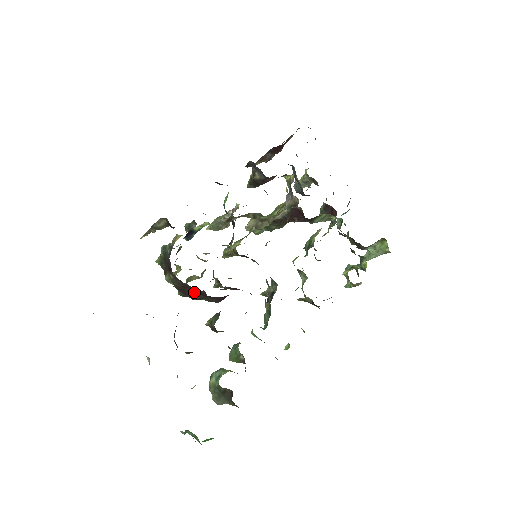
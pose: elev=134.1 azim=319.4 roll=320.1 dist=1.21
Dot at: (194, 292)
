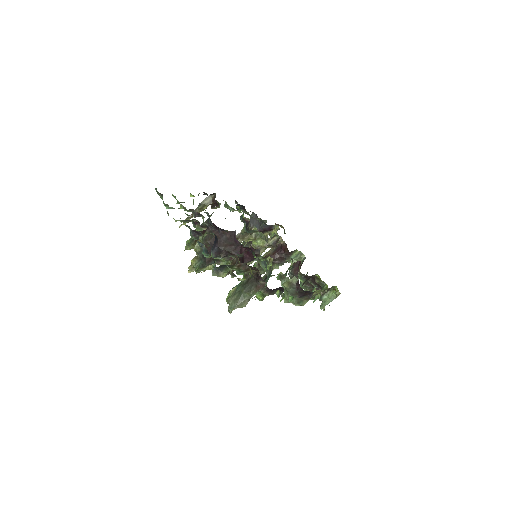
Dot at: (221, 243)
